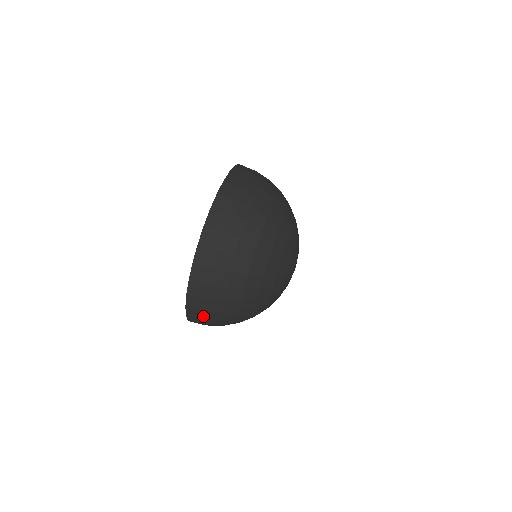
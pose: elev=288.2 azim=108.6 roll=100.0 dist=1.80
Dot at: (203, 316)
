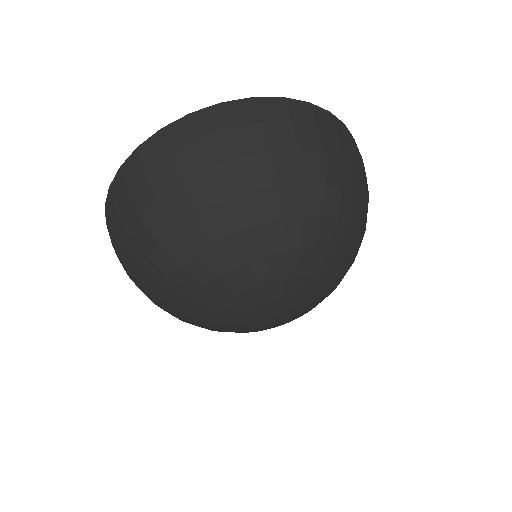
Dot at: (179, 148)
